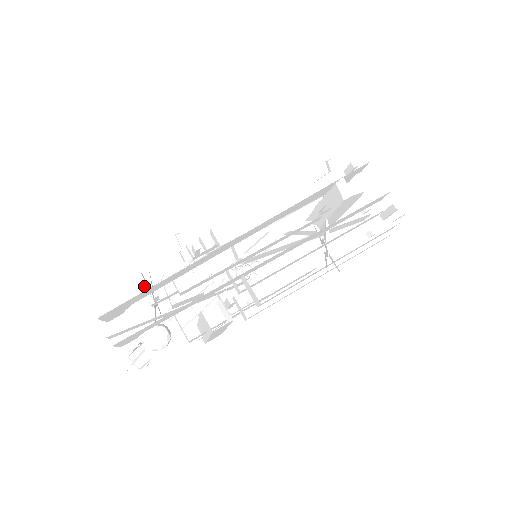
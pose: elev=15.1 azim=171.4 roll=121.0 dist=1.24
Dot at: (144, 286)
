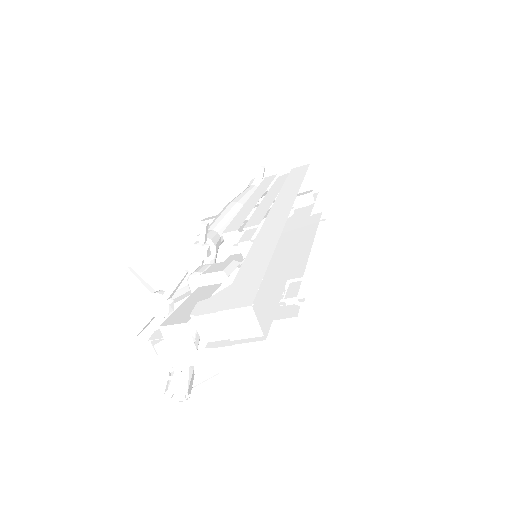
Dot at: (175, 289)
